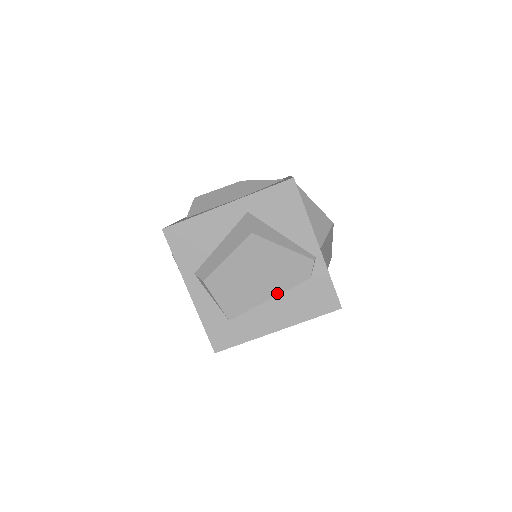
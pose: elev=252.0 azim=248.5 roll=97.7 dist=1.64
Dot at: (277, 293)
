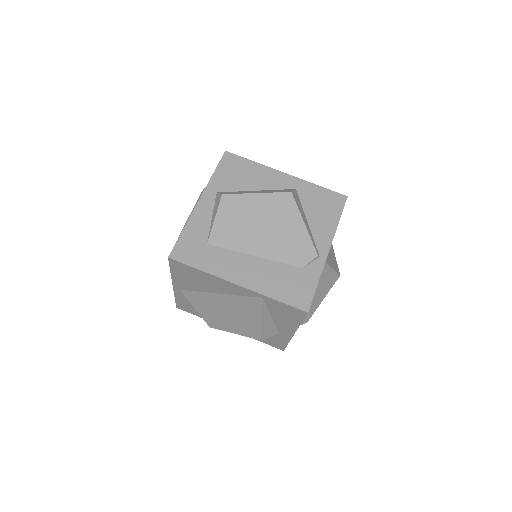
Dot at: (266, 256)
